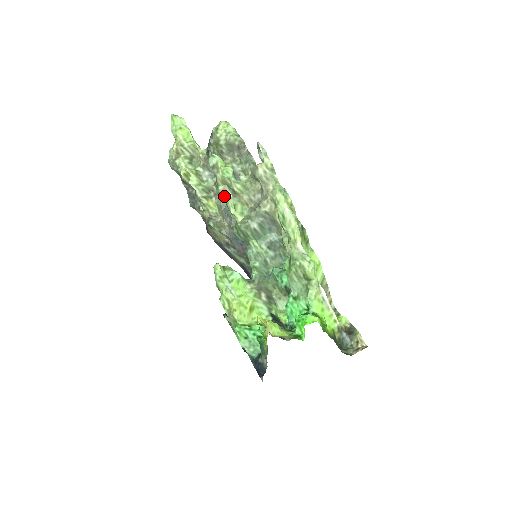
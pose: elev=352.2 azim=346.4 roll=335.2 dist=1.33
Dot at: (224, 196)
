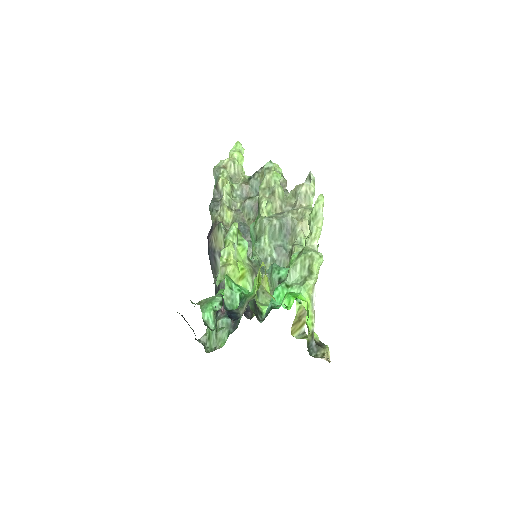
Dot at: (262, 193)
